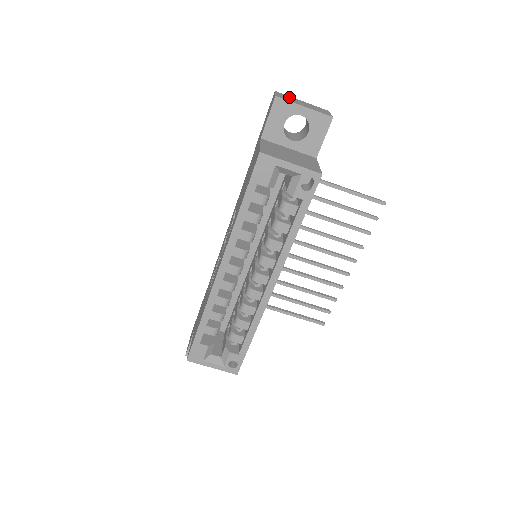
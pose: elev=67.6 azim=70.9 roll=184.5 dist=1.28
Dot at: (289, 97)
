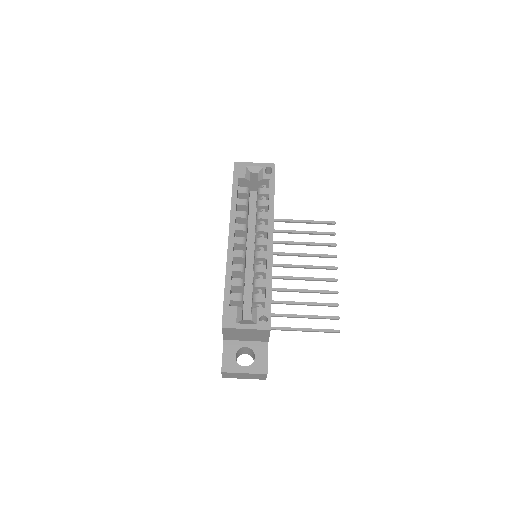
Dot at: occluded
